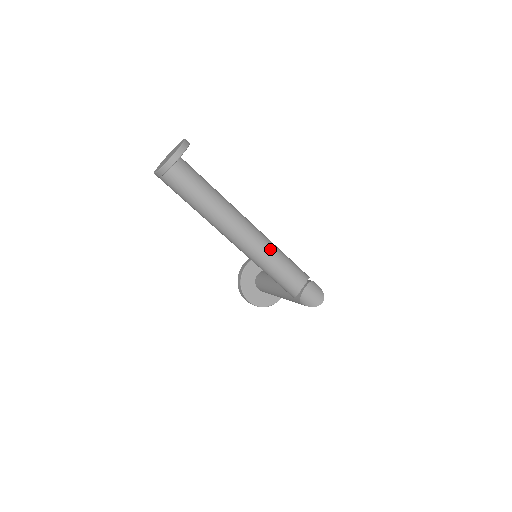
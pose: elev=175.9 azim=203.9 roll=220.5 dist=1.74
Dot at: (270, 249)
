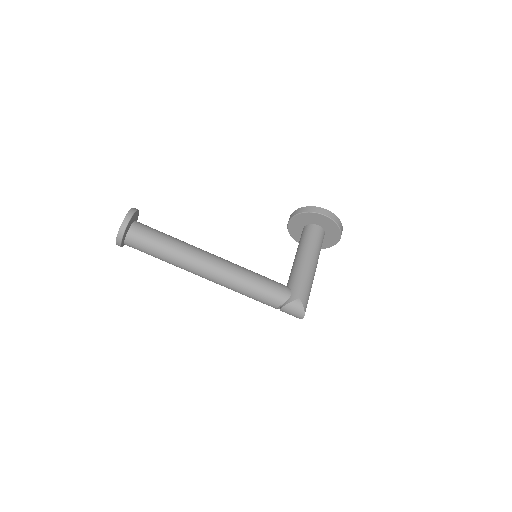
Dot at: (234, 286)
